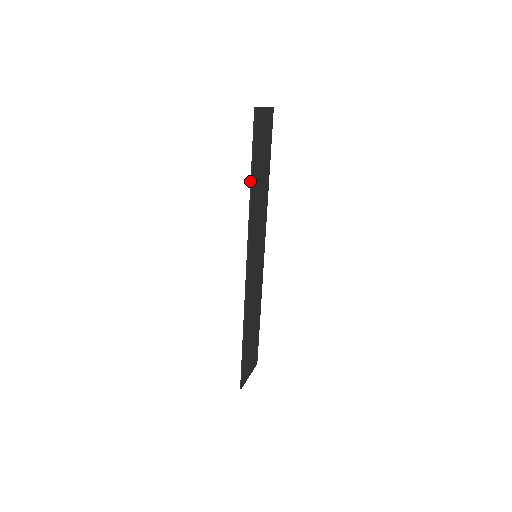
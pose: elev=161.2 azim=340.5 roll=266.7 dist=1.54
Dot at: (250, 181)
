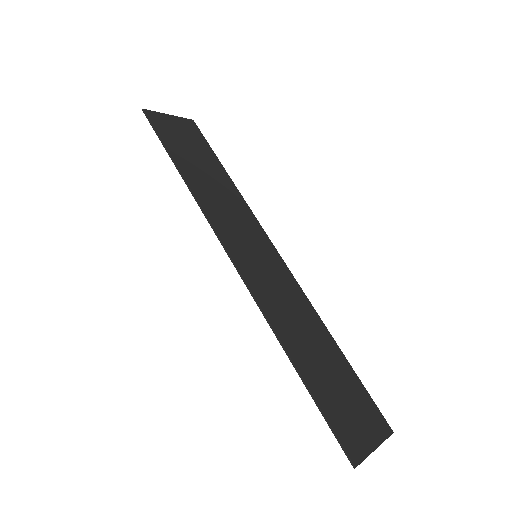
Dot at: occluded
